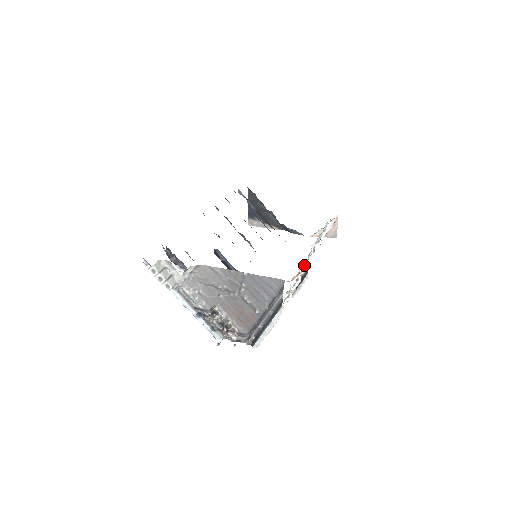
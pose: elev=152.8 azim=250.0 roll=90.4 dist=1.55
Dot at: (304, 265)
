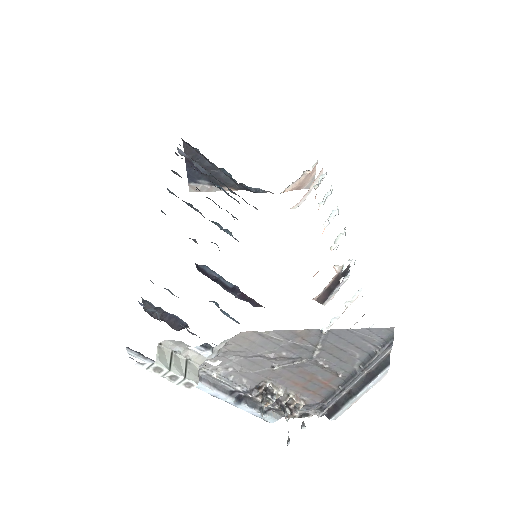
Dot at: (345, 262)
